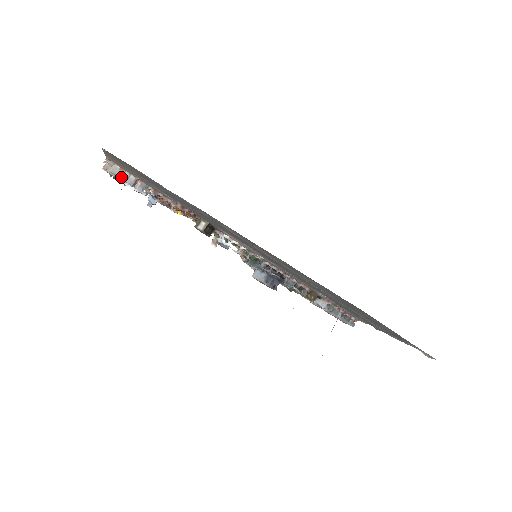
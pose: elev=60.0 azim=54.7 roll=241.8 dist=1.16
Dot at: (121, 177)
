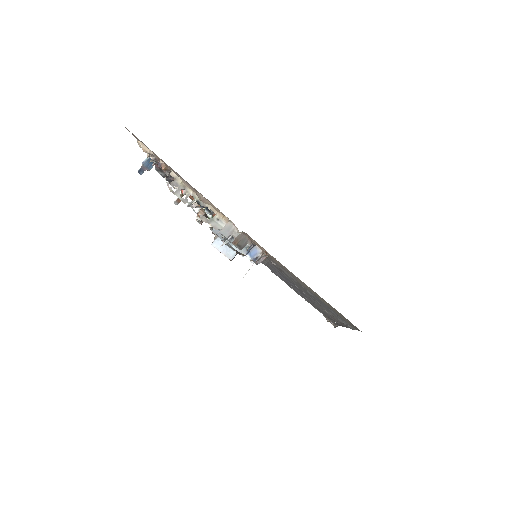
Dot at: occluded
